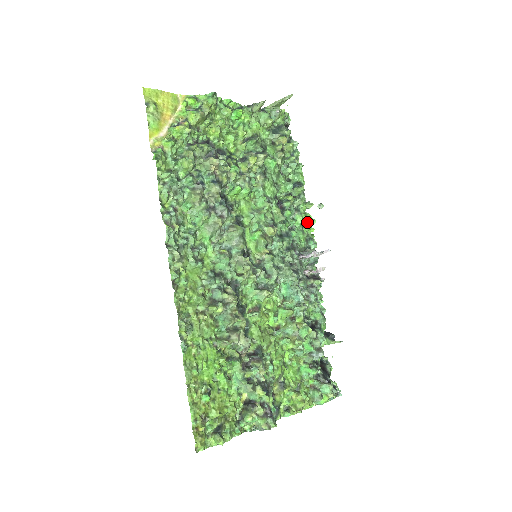
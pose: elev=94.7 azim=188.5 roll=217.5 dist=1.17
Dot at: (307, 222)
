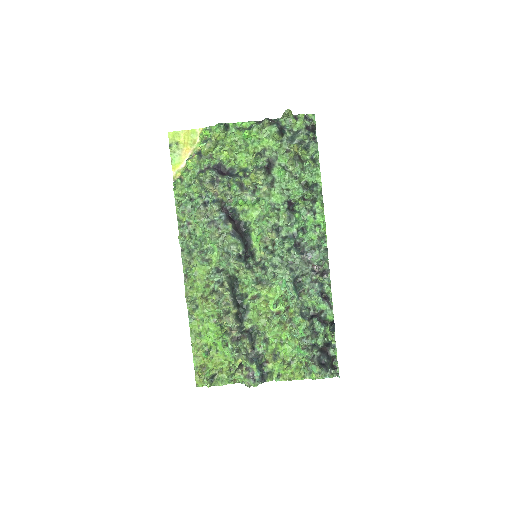
Dot at: (322, 221)
